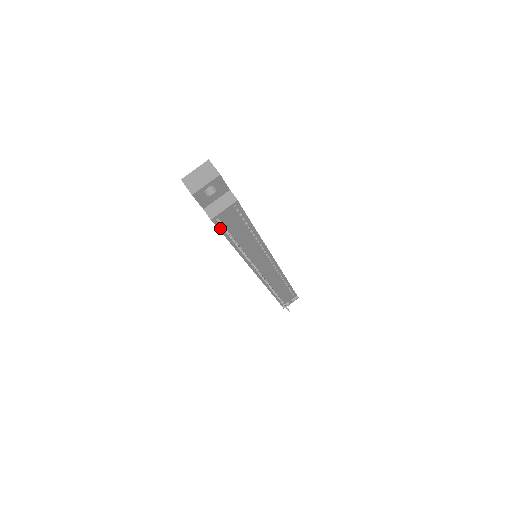
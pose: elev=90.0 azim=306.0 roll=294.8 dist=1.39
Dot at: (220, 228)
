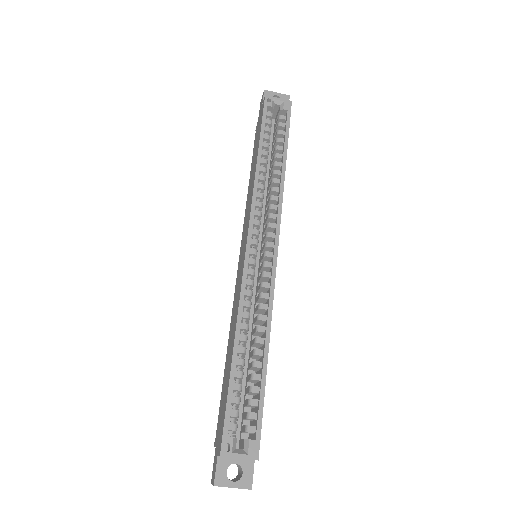
Dot at: occluded
